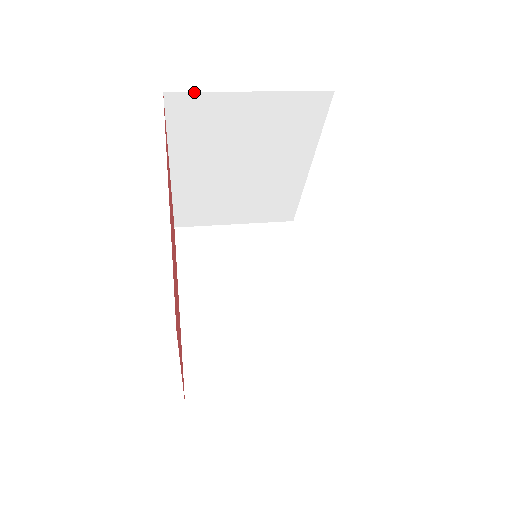
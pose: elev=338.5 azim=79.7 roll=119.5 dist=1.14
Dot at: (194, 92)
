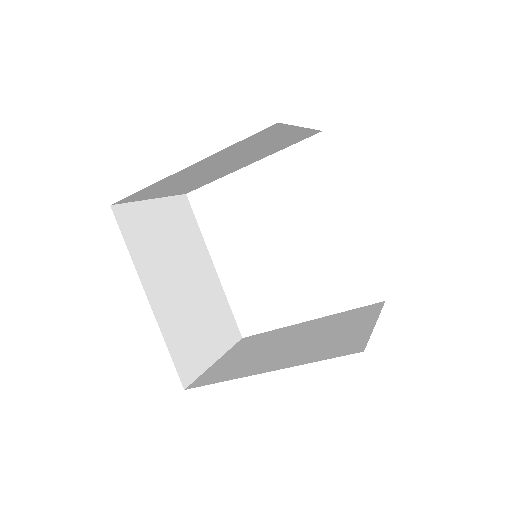
Dot at: (287, 124)
